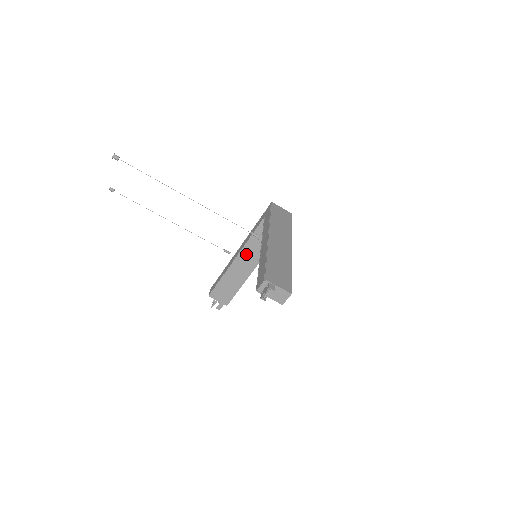
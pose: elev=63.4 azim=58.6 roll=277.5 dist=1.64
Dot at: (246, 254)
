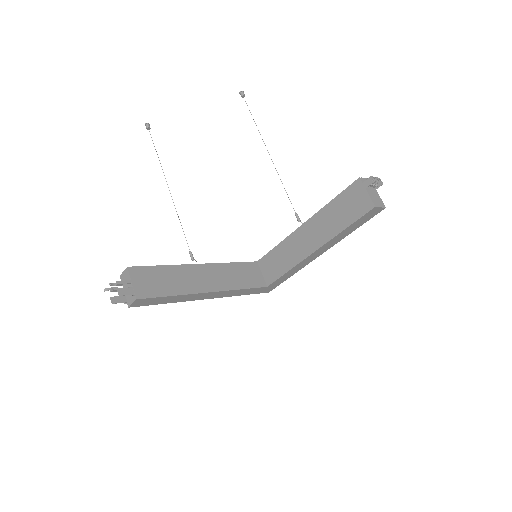
Dot at: (216, 271)
